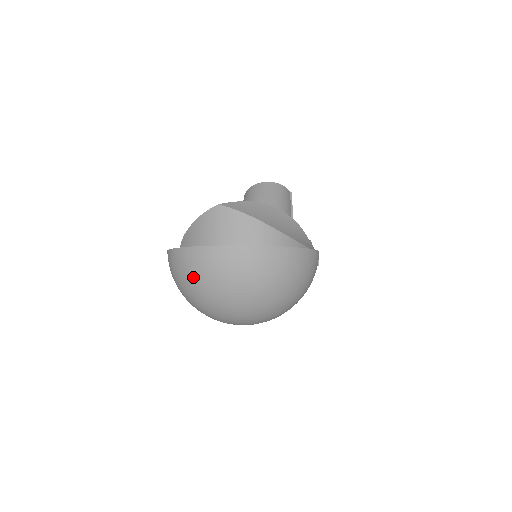
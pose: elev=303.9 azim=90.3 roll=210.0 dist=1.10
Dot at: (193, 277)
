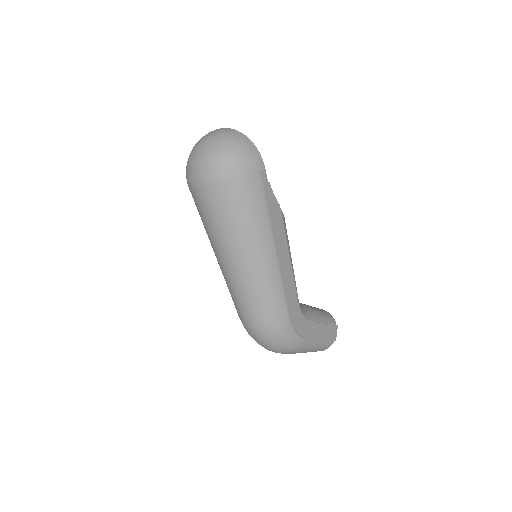
Dot at: occluded
